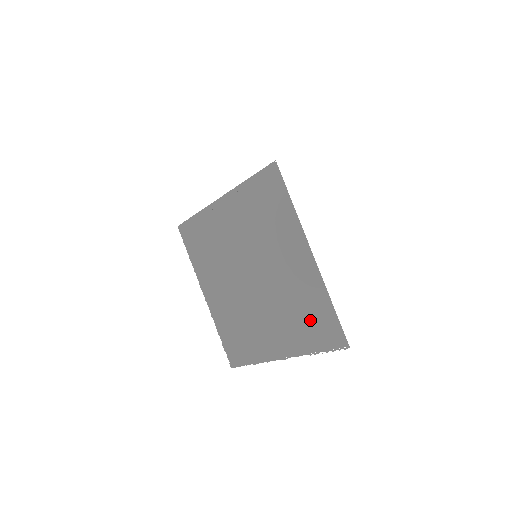
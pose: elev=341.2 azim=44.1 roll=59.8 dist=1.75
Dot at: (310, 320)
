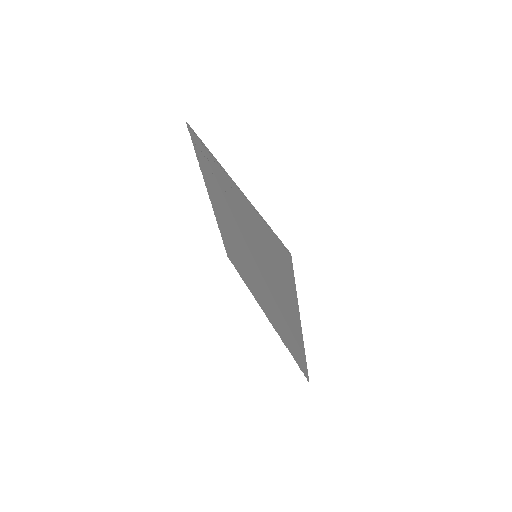
Dot at: (287, 337)
